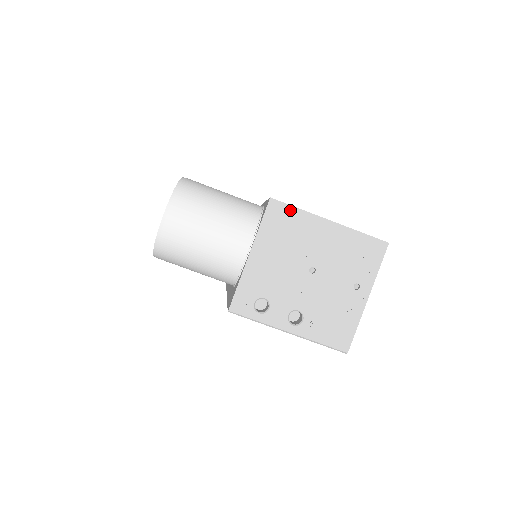
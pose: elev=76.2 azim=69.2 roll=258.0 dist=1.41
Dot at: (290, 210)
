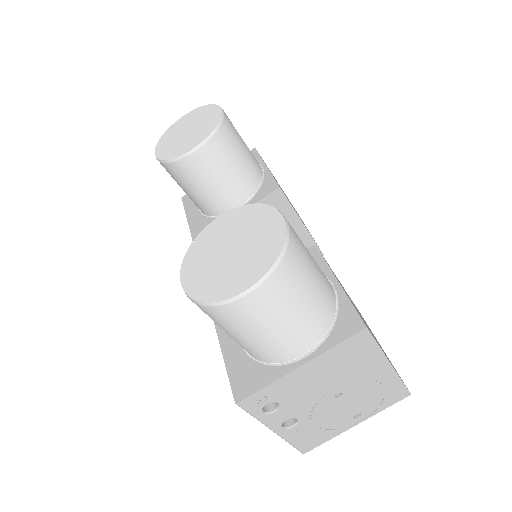
Dot at: (371, 344)
